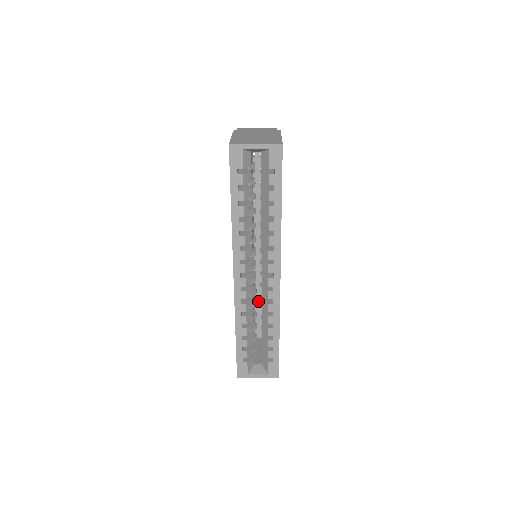
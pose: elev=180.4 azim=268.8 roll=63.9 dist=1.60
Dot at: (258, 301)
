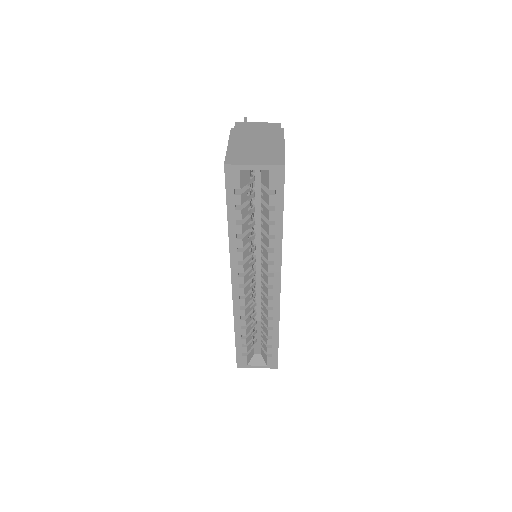
Dot at: (258, 291)
